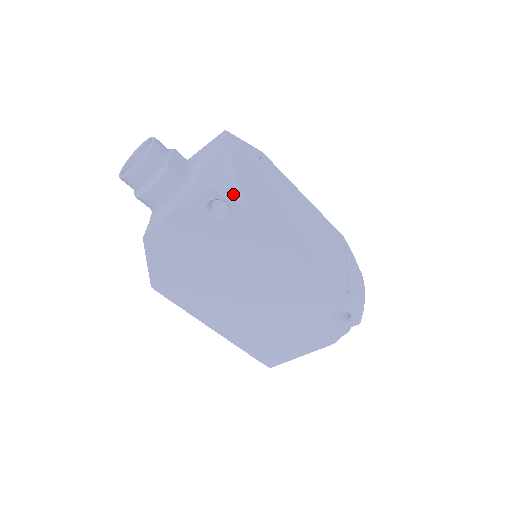
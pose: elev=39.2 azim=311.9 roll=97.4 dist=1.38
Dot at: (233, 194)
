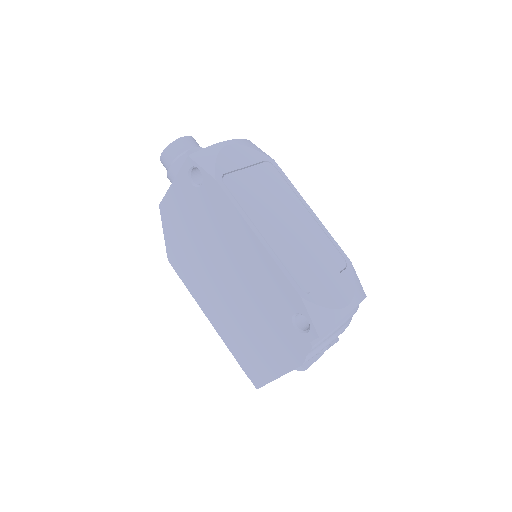
Dot at: (205, 164)
